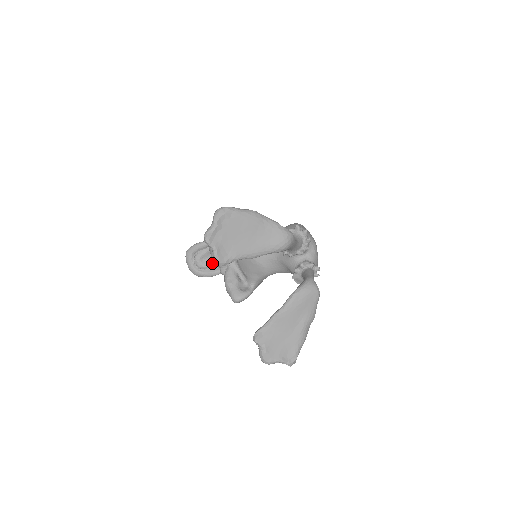
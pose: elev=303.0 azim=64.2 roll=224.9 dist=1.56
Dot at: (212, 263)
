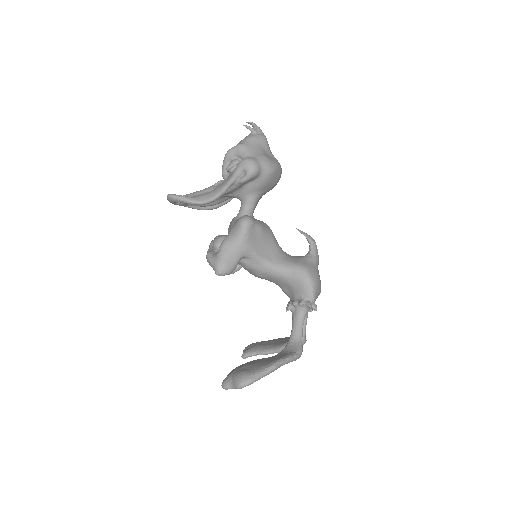
Dot at: (199, 205)
